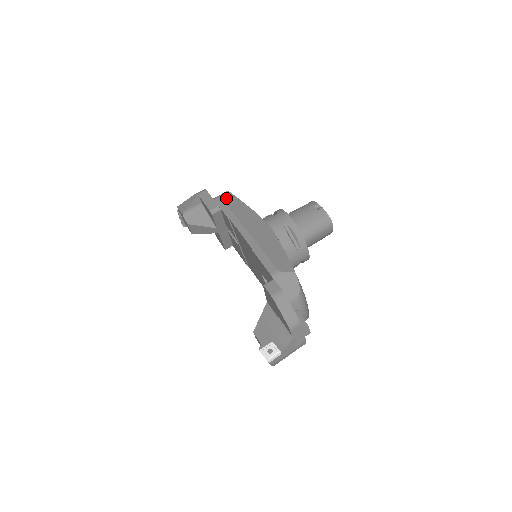
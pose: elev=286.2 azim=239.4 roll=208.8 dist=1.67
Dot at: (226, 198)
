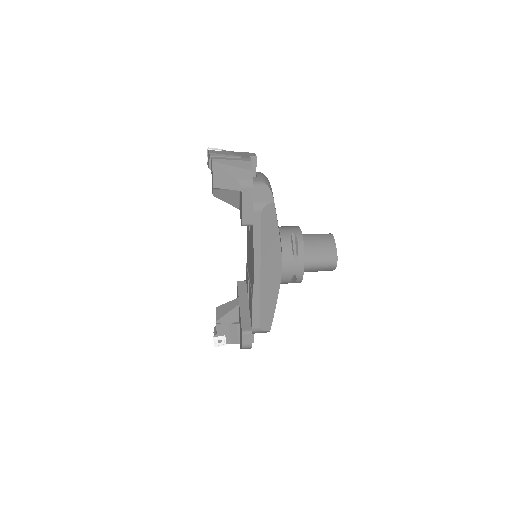
Dot at: occluded
